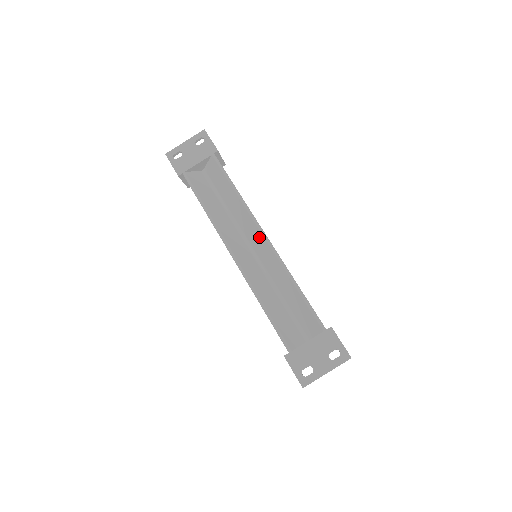
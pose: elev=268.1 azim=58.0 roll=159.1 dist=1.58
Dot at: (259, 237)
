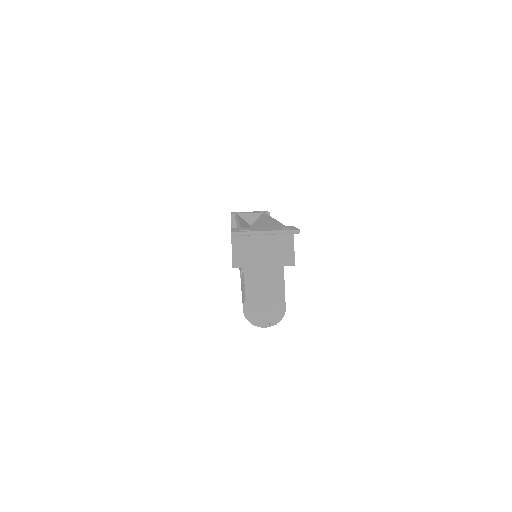
Dot at: (267, 221)
